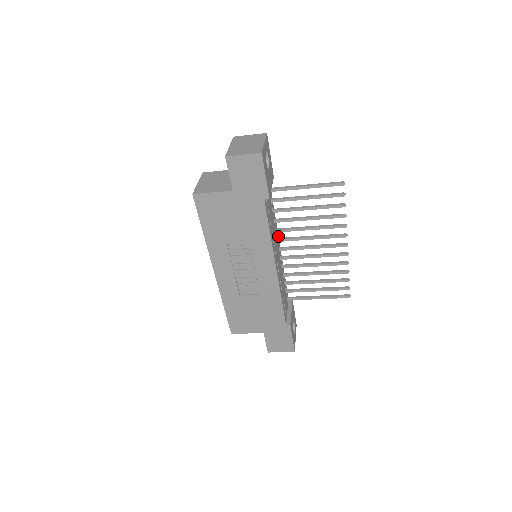
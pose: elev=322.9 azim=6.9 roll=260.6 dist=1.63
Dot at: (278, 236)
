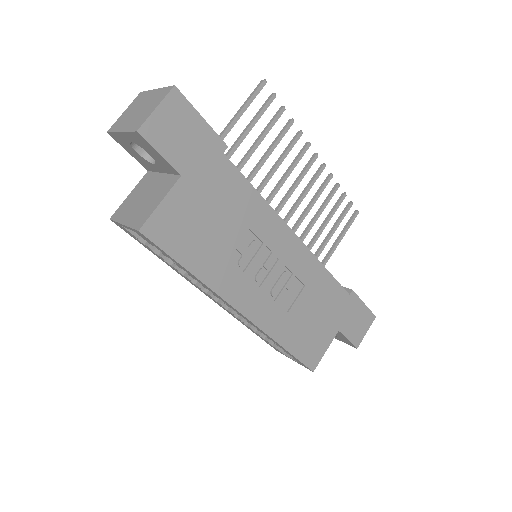
Dot at: occluded
